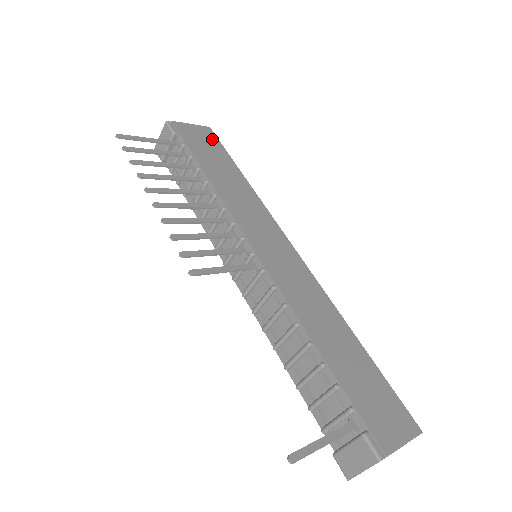
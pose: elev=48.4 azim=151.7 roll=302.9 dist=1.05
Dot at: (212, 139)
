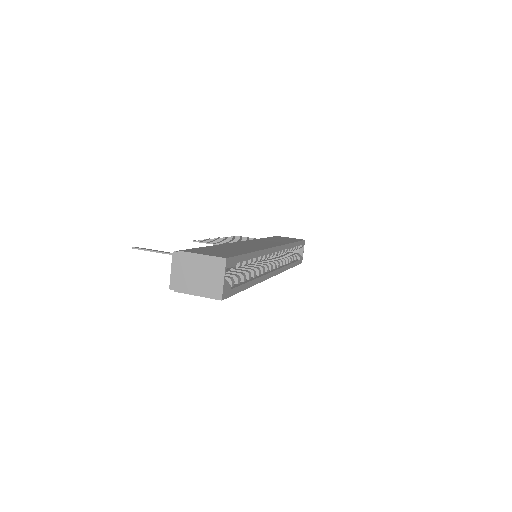
Dot at: occluded
